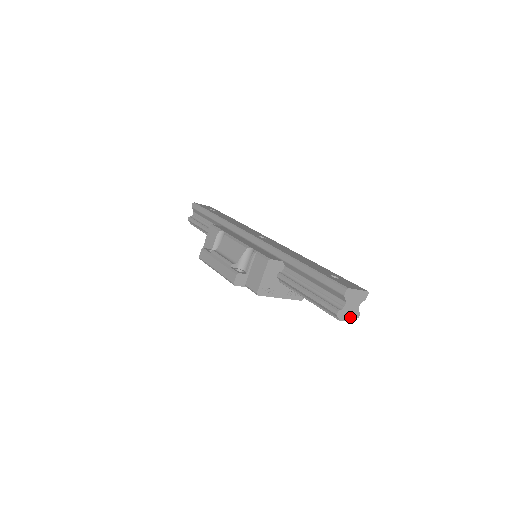
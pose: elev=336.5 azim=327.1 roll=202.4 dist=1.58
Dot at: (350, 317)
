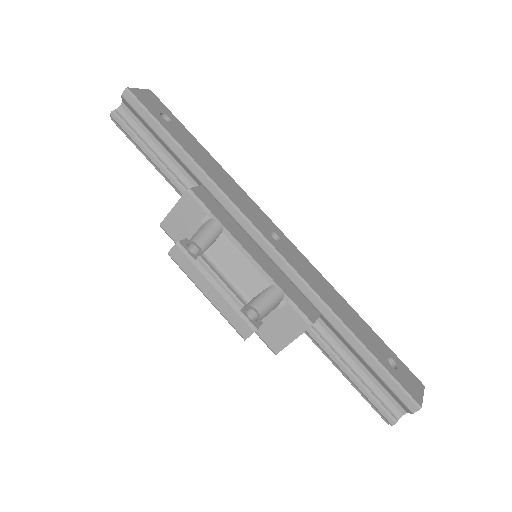
Dot at: occluded
